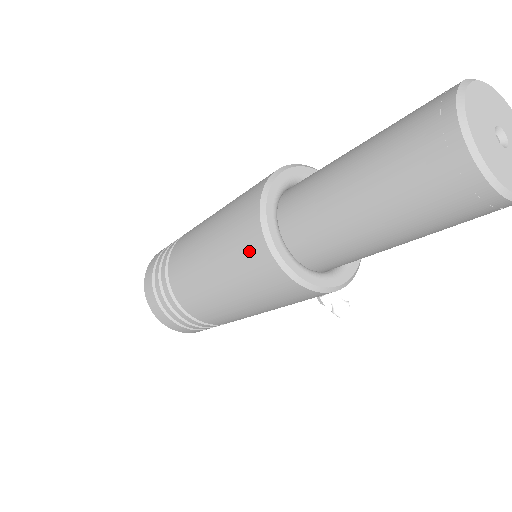
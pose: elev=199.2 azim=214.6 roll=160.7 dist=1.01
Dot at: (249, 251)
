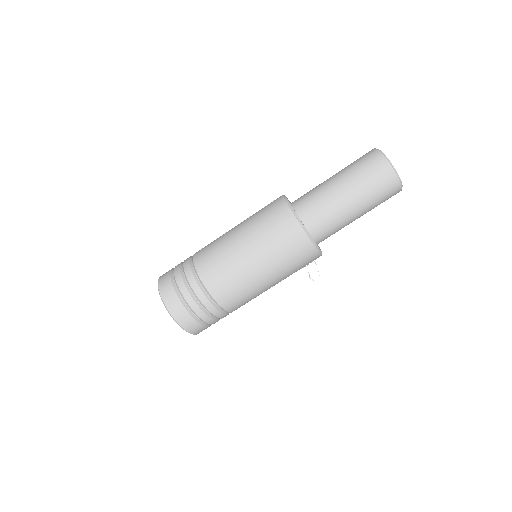
Dot at: (284, 229)
